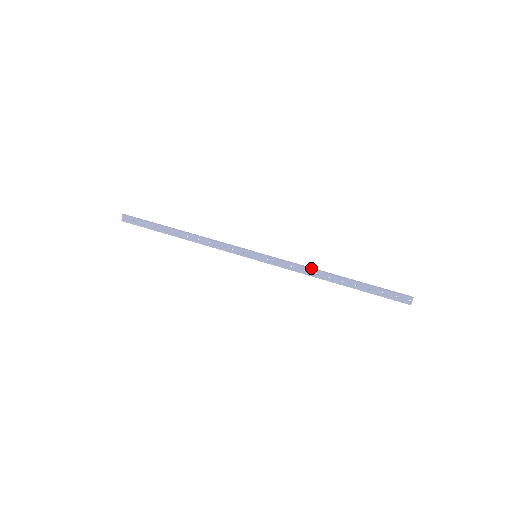
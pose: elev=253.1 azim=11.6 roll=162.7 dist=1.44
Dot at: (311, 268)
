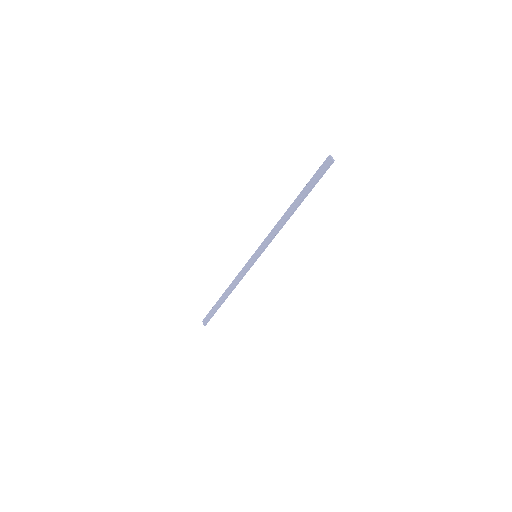
Dot at: (278, 222)
